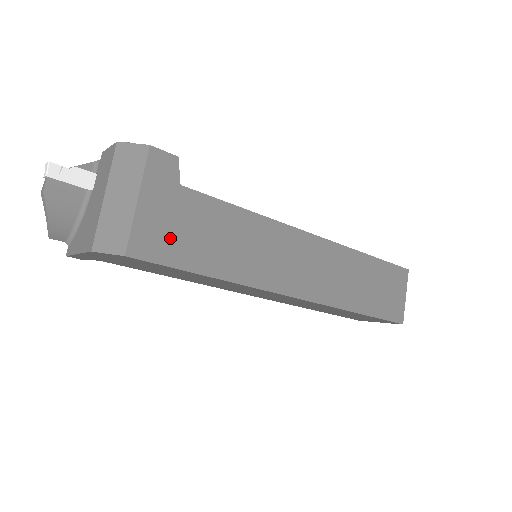
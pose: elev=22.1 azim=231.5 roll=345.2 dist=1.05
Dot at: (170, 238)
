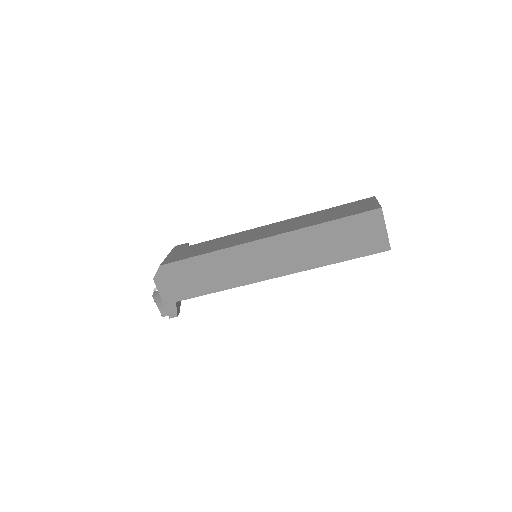
Dot at: (182, 256)
